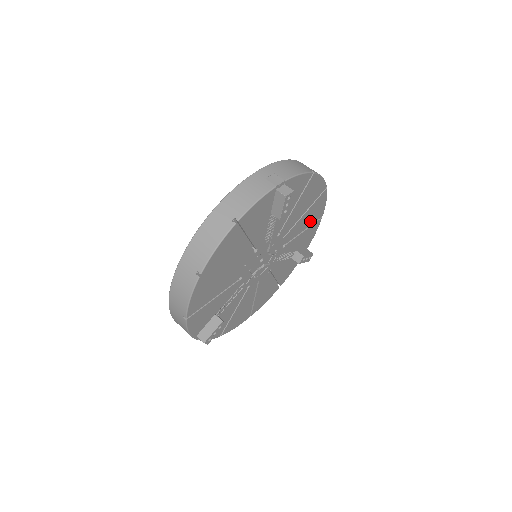
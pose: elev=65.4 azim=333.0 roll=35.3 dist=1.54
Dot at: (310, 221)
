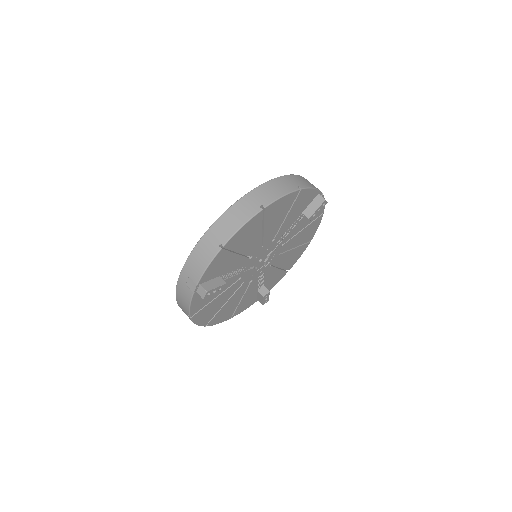
Dot at: (284, 211)
